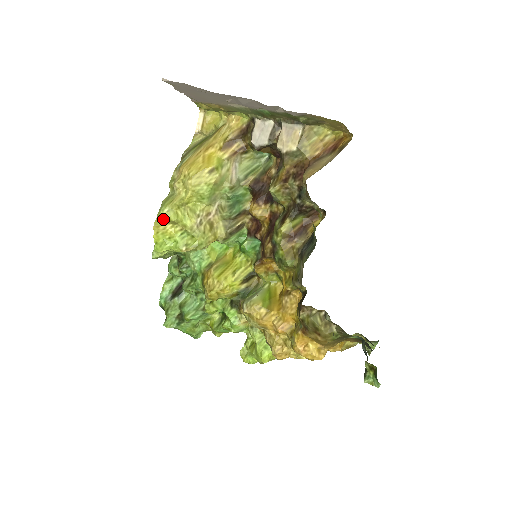
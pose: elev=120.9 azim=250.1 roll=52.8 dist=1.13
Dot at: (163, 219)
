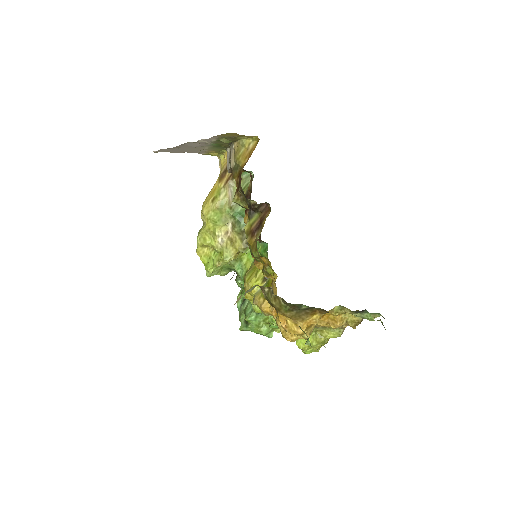
Dot at: (198, 245)
